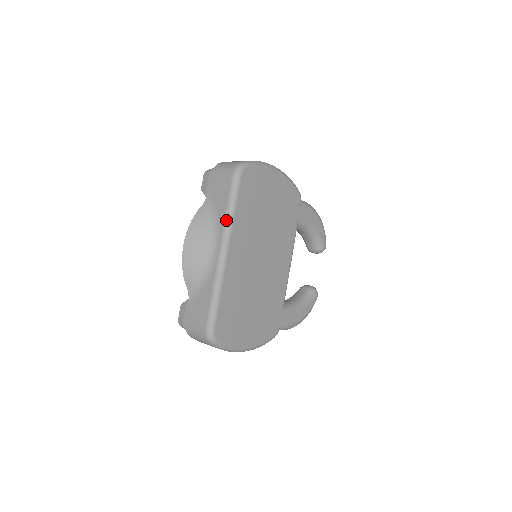
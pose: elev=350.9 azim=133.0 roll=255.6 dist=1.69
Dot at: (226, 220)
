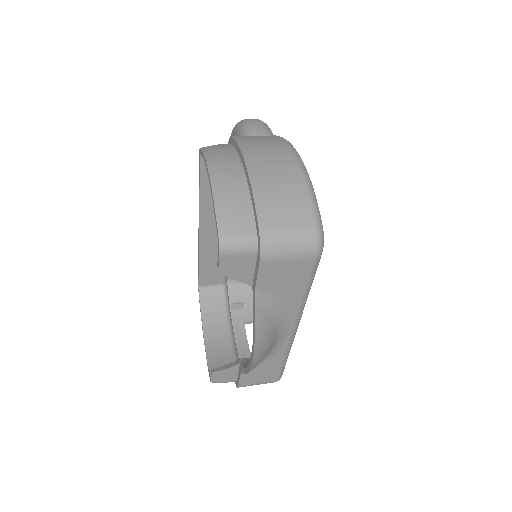
Dot at: (303, 305)
